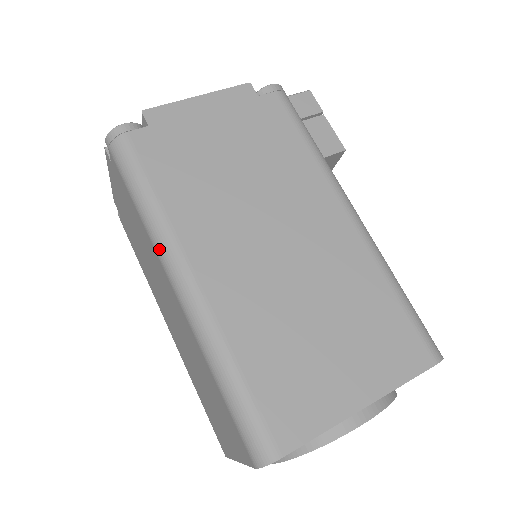
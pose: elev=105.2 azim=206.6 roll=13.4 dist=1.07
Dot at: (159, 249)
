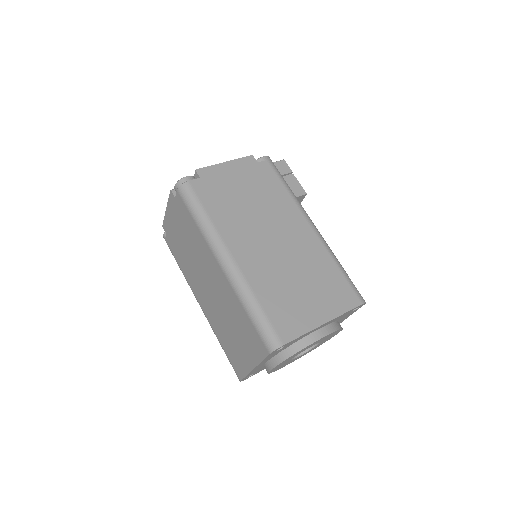
Dot at: (211, 243)
